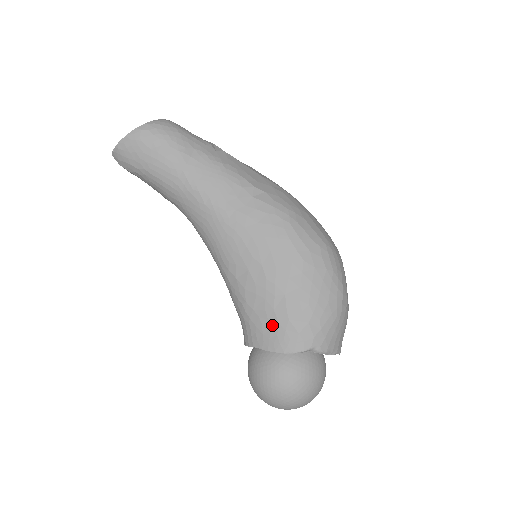
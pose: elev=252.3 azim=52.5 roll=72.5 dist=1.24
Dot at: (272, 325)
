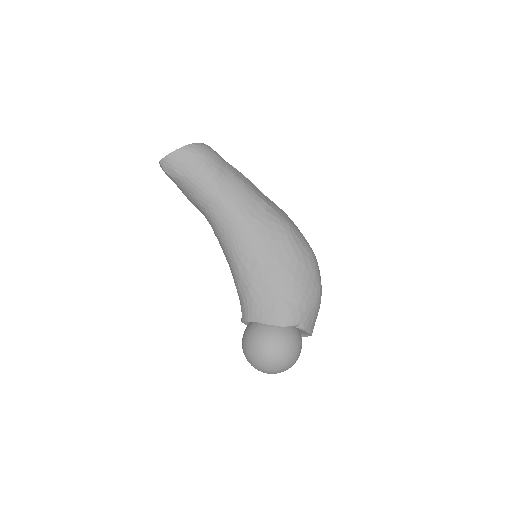
Dot at: (271, 304)
